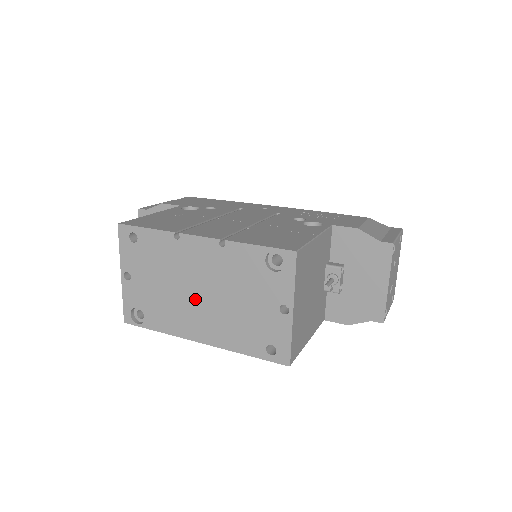
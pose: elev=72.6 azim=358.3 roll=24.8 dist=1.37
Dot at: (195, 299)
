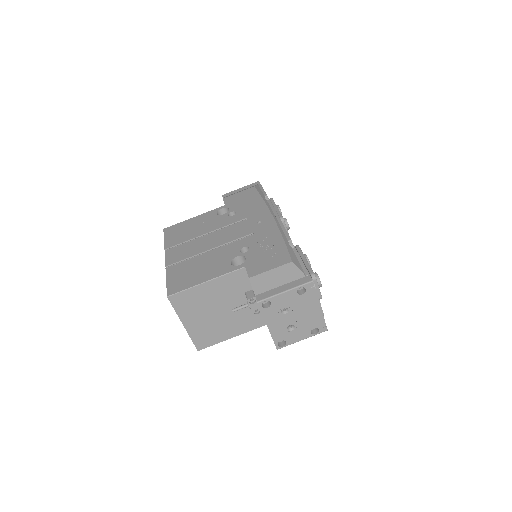
Dot at: occluded
